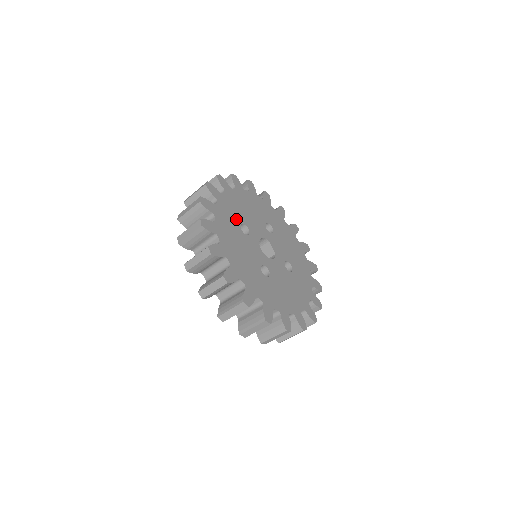
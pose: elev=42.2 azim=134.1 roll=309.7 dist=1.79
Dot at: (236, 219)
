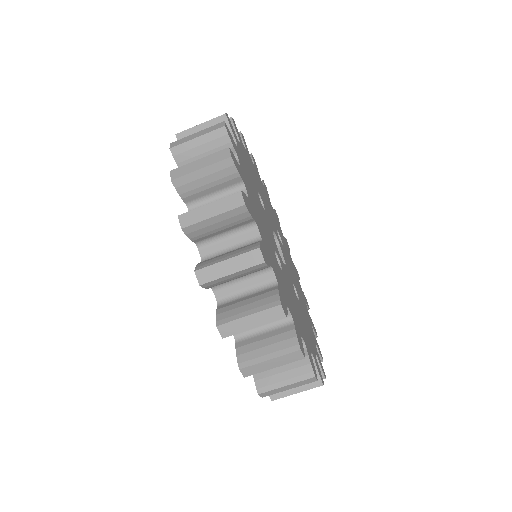
Dot at: (254, 181)
